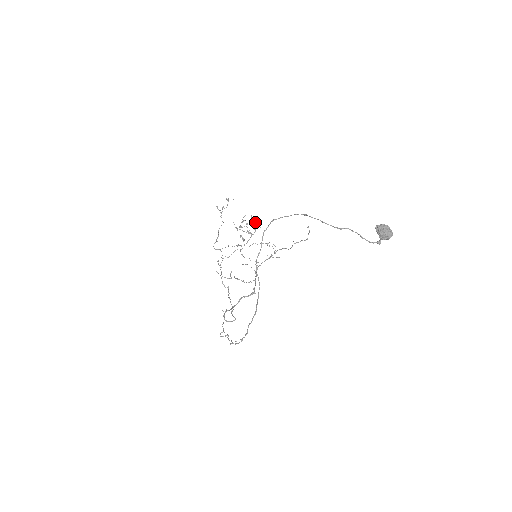
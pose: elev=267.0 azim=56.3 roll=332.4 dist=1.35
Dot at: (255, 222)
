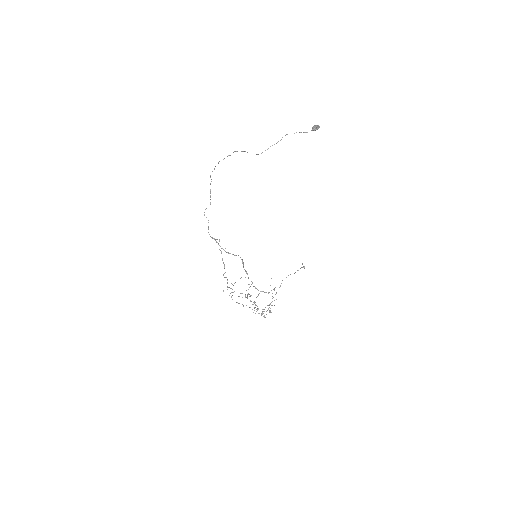
Dot at: (271, 312)
